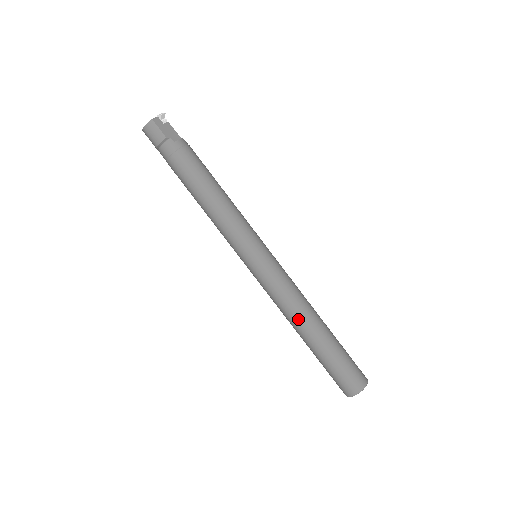
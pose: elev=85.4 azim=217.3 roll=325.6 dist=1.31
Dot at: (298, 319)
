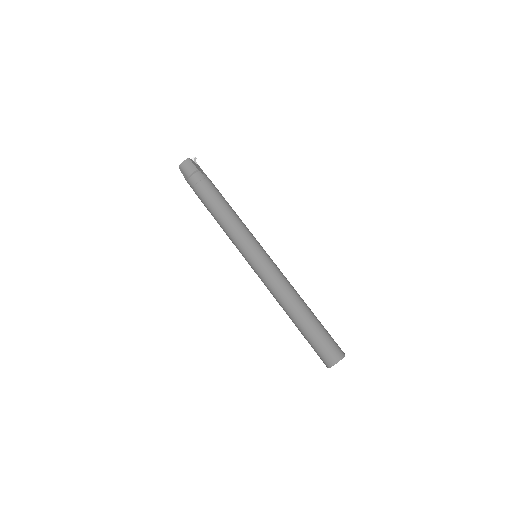
Dot at: (291, 298)
